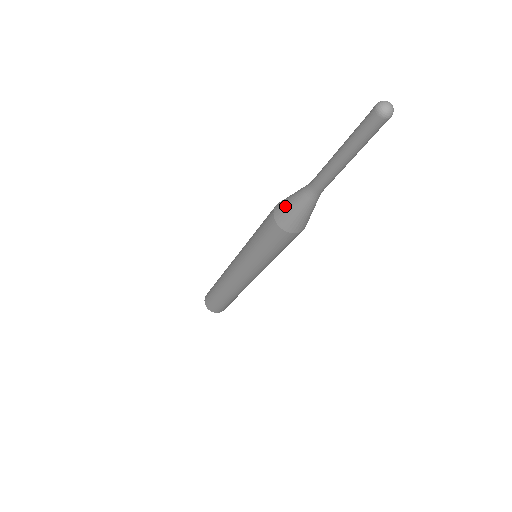
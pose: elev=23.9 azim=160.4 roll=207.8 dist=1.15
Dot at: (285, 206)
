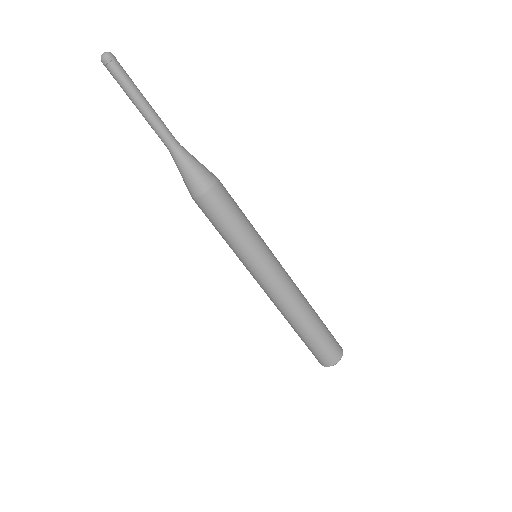
Dot at: occluded
